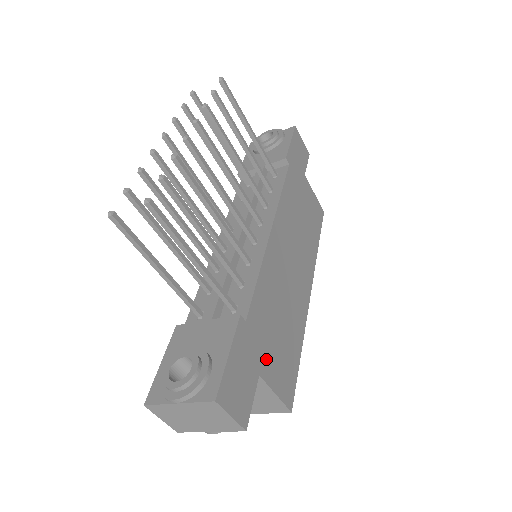
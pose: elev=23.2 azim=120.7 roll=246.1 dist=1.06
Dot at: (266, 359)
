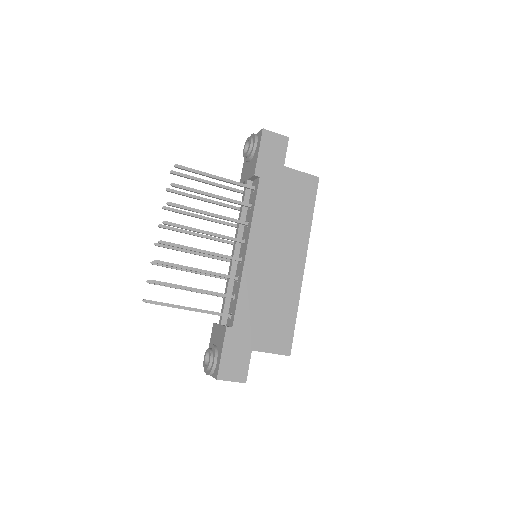
Dot at: (257, 338)
